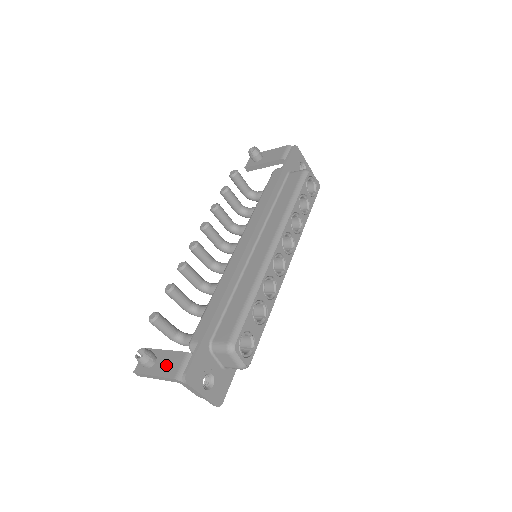
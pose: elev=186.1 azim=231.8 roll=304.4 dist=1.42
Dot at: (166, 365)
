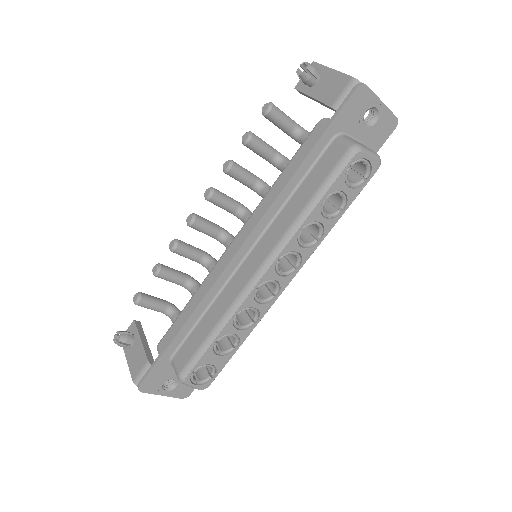
Dot at: (135, 359)
